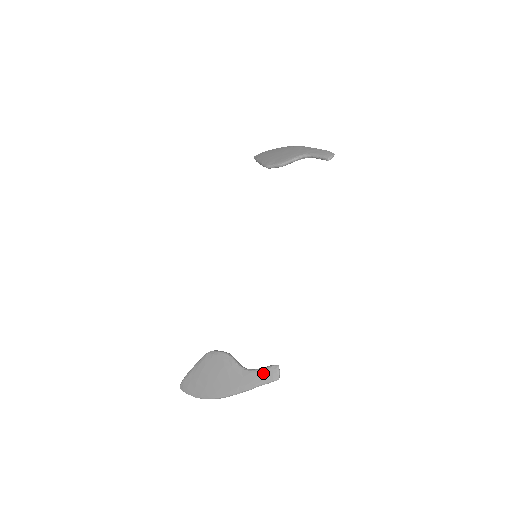
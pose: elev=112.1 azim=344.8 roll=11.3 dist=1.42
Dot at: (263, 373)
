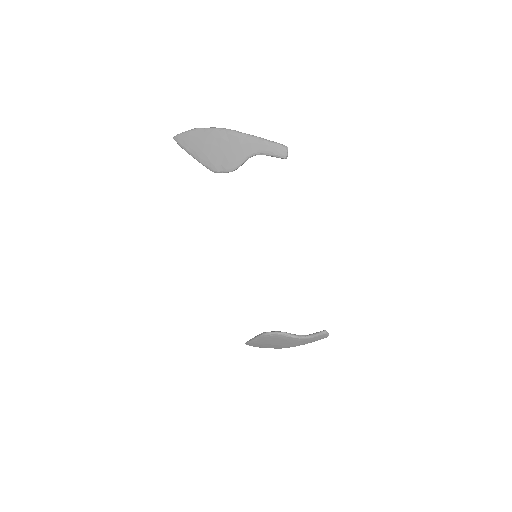
Dot at: (317, 338)
